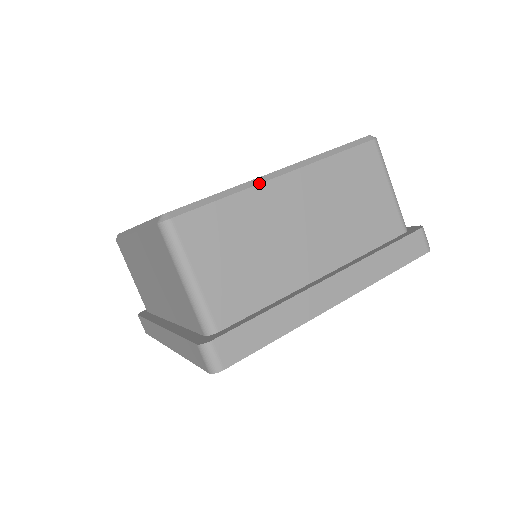
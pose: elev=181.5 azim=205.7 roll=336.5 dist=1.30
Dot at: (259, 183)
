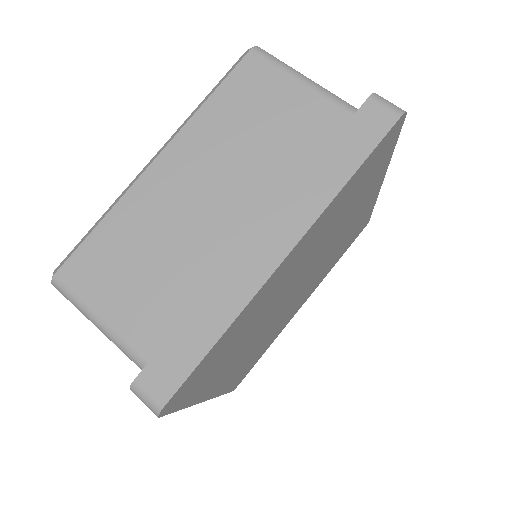
Dot at: (131, 185)
